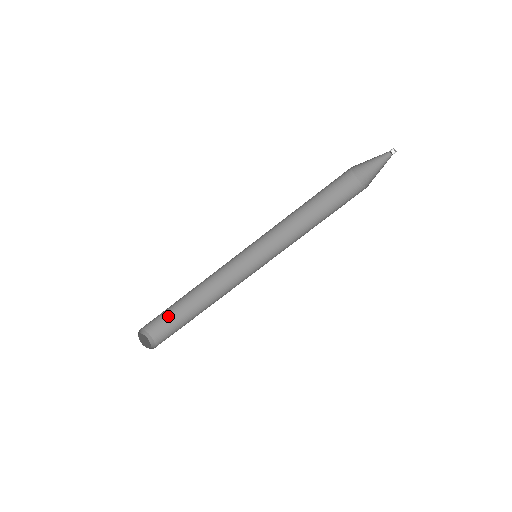
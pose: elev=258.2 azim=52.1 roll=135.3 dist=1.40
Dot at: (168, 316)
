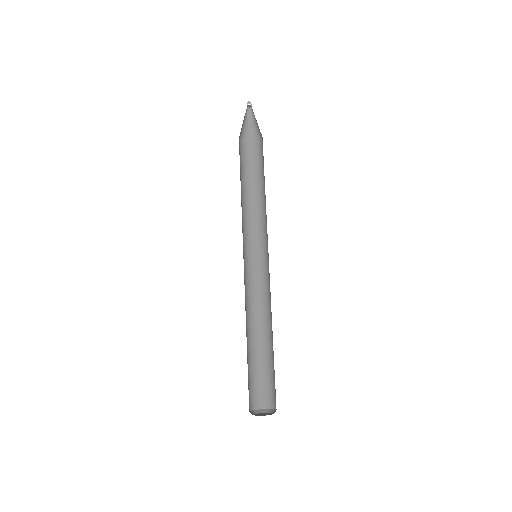
Dot at: (259, 377)
